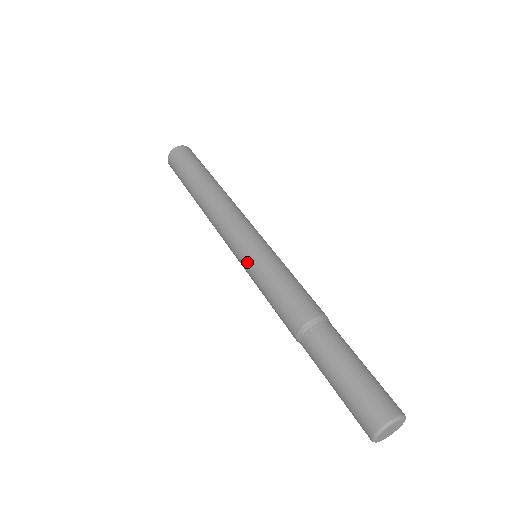
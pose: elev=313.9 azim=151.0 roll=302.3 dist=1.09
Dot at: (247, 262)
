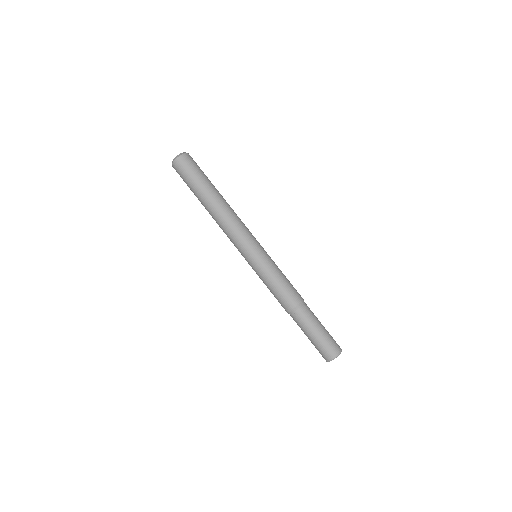
Dot at: occluded
